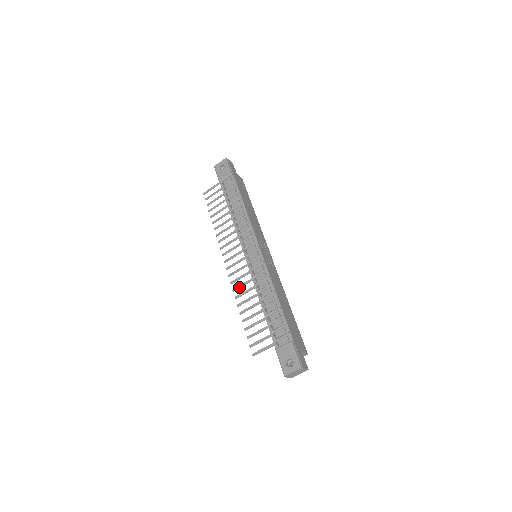
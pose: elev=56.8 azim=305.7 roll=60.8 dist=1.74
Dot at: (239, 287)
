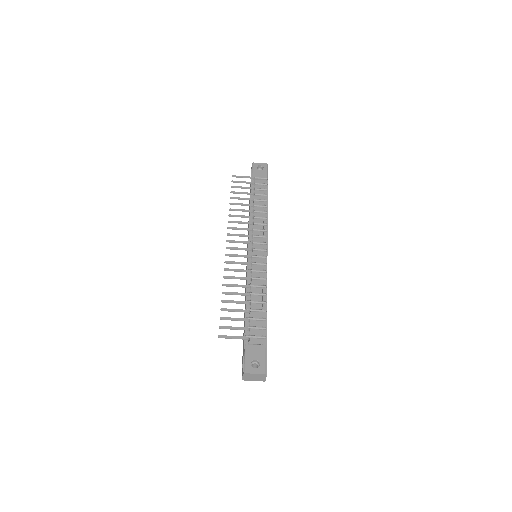
Dot at: (233, 270)
